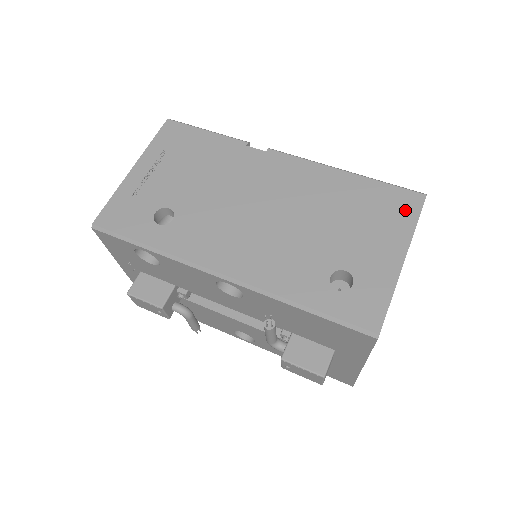
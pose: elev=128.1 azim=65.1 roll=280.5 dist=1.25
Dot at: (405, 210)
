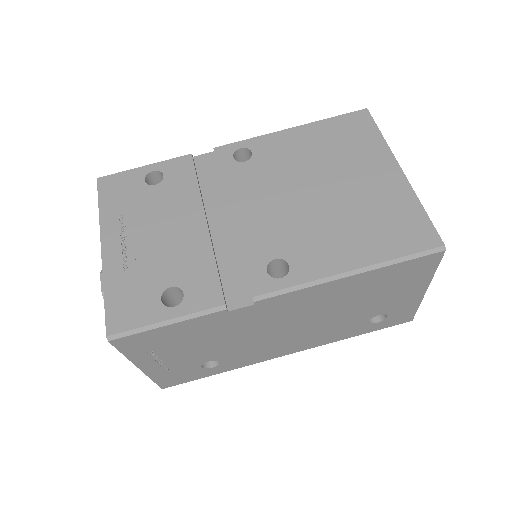
Dot at: (424, 269)
